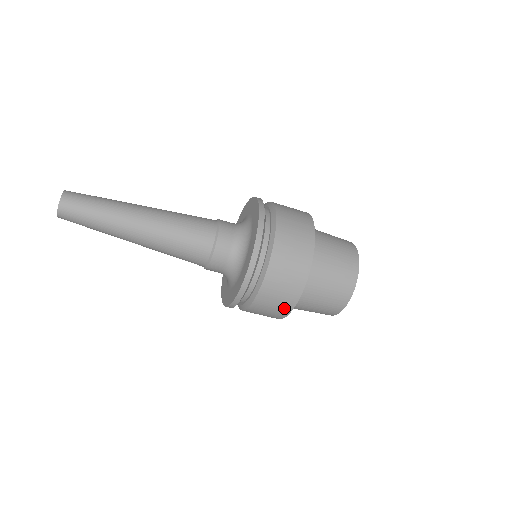
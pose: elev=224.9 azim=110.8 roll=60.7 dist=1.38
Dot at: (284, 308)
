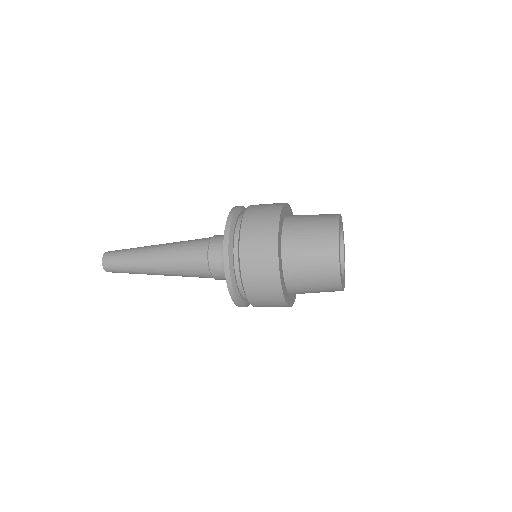
Dot at: (280, 305)
